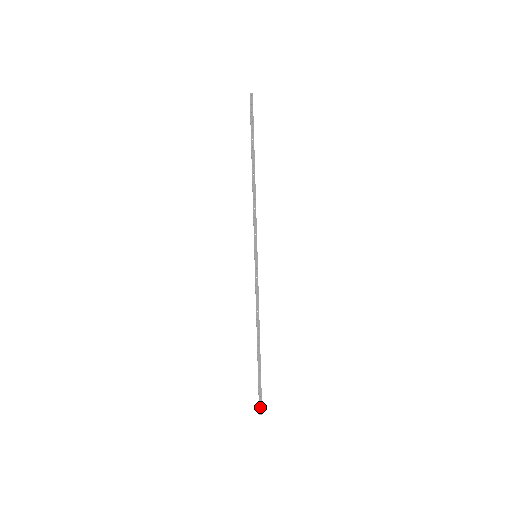
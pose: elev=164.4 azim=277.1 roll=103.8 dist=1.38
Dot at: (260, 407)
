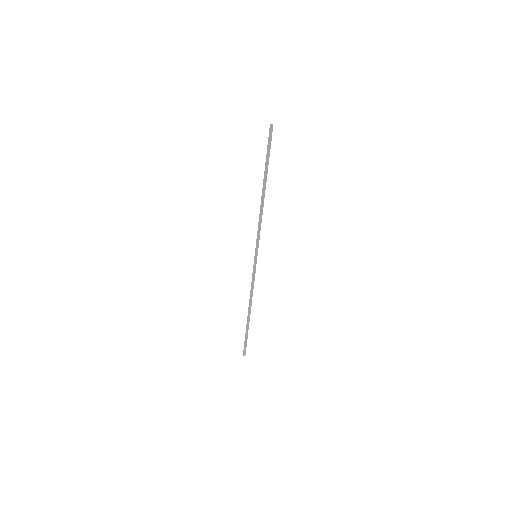
Dot at: (245, 352)
